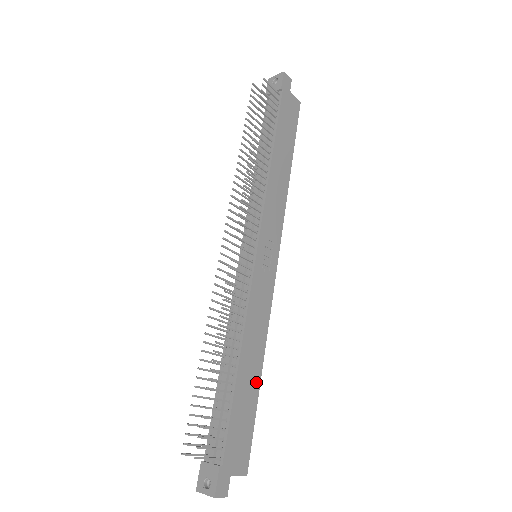
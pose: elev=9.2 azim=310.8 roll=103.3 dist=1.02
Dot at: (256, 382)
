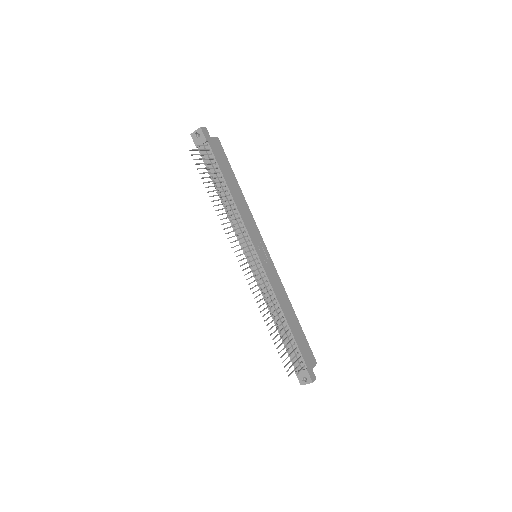
Dot at: (296, 320)
